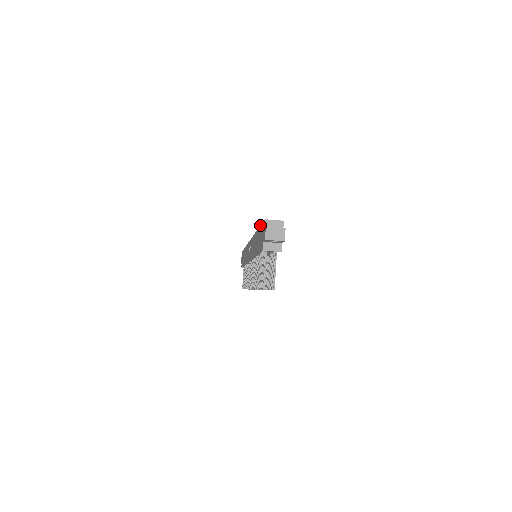
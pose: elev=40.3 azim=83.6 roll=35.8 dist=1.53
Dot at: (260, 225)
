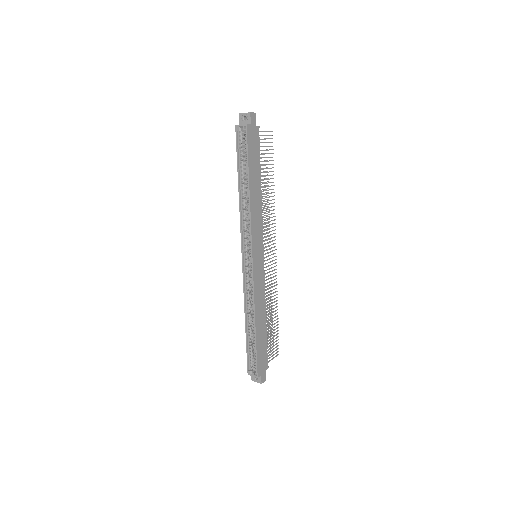
Dot at: (246, 350)
